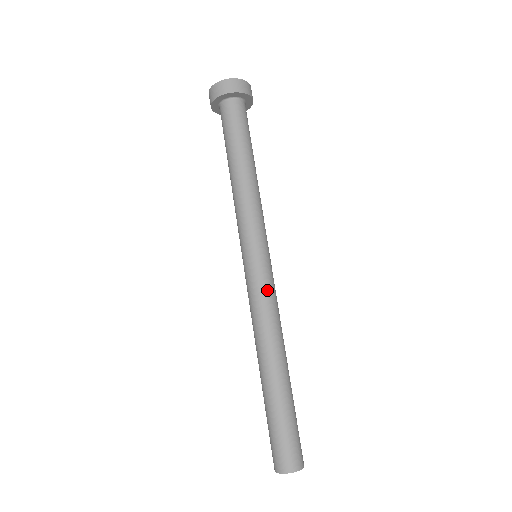
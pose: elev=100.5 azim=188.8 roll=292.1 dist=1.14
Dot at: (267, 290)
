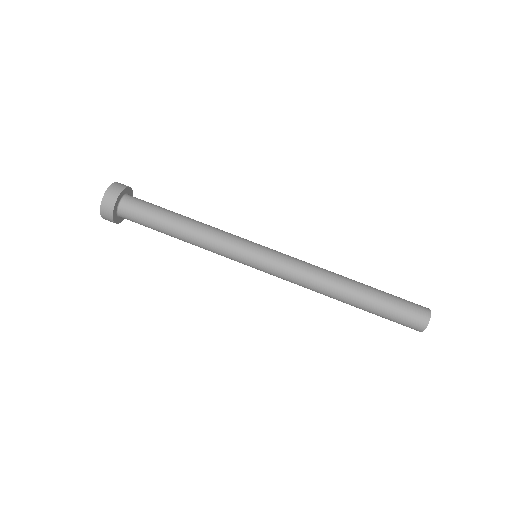
Dot at: (290, 256)
